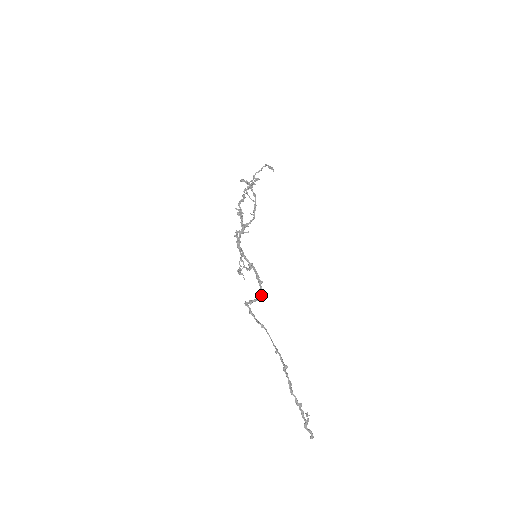
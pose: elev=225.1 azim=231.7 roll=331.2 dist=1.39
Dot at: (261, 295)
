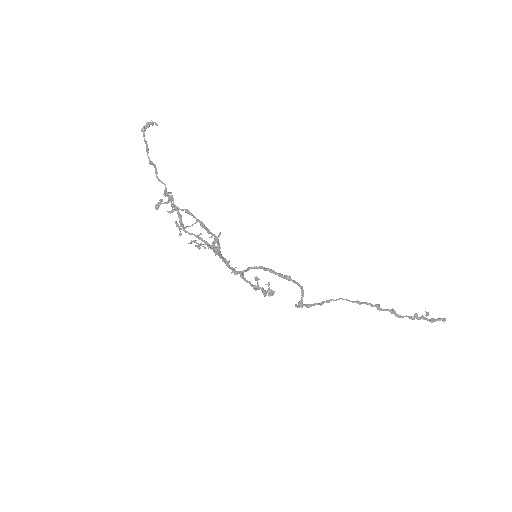
Dot at: (301, 288)
